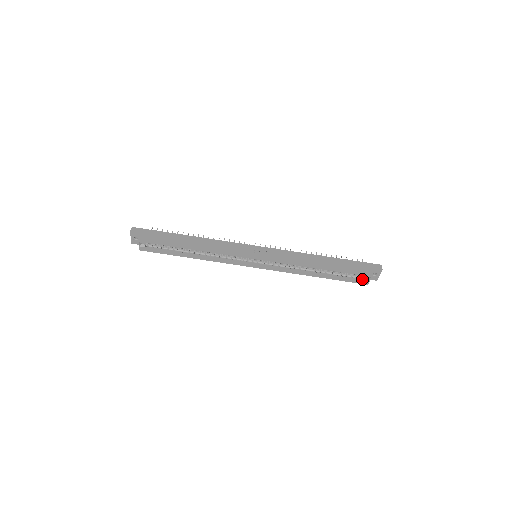
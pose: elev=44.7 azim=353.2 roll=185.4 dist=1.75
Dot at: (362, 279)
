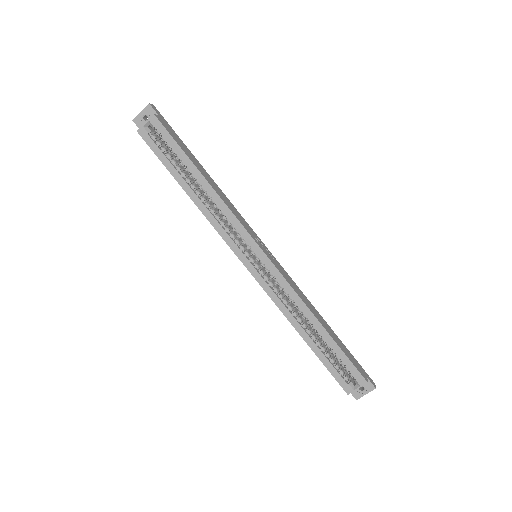
Dot at: (347, 382)
